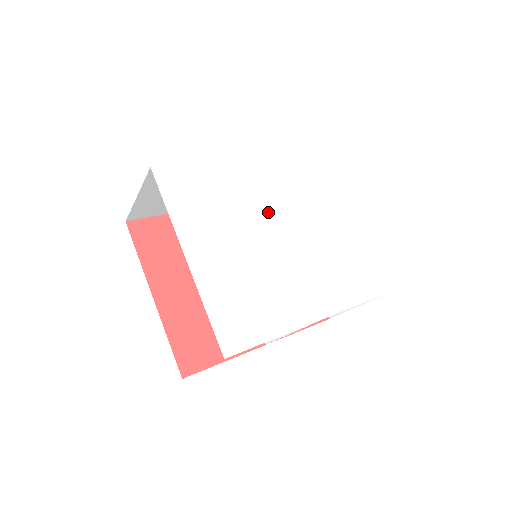
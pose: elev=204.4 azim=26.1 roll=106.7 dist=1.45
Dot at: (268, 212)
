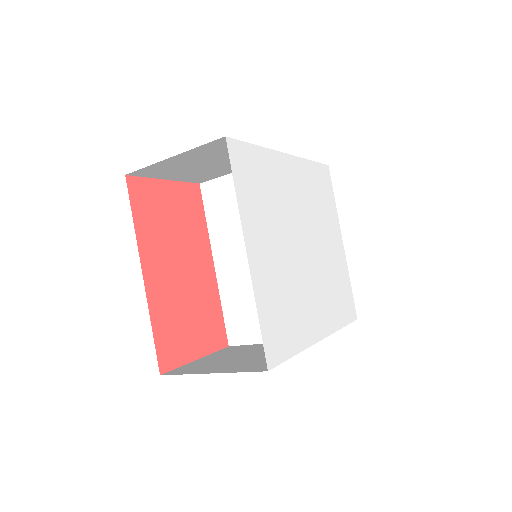
Dot at: (298, 220)
